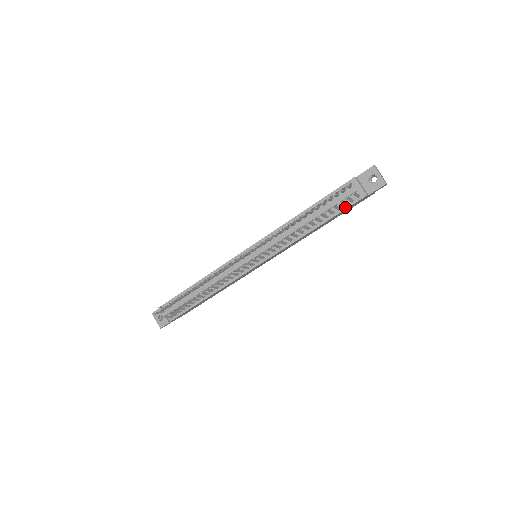
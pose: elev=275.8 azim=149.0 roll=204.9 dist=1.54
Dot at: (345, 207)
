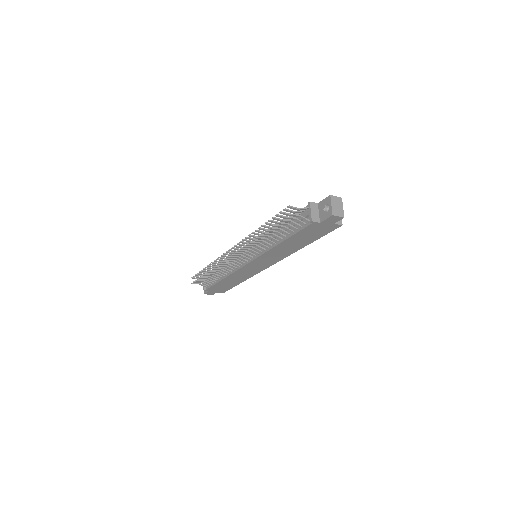
Dot at: (300, 228)
